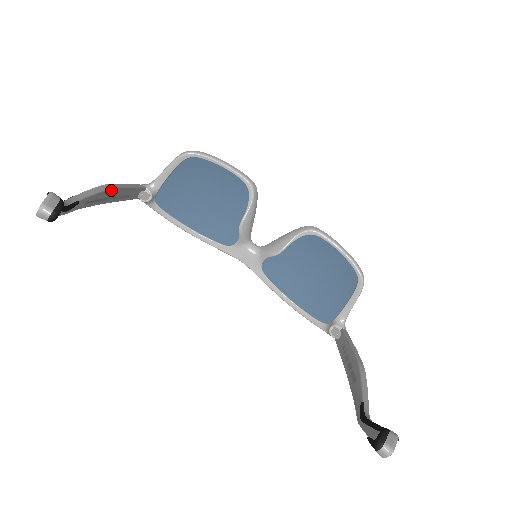
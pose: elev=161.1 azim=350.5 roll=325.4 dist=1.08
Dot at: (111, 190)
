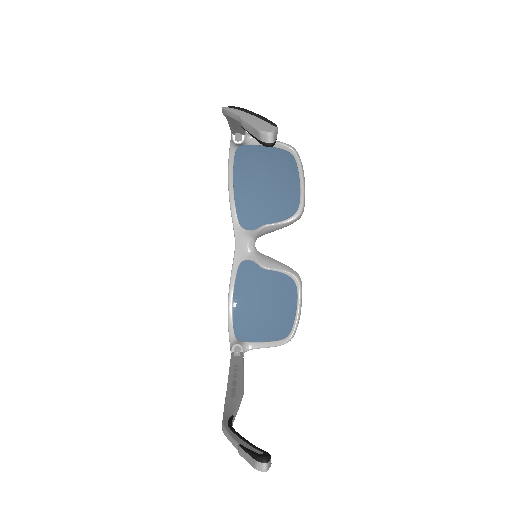
Dot at: occluded
